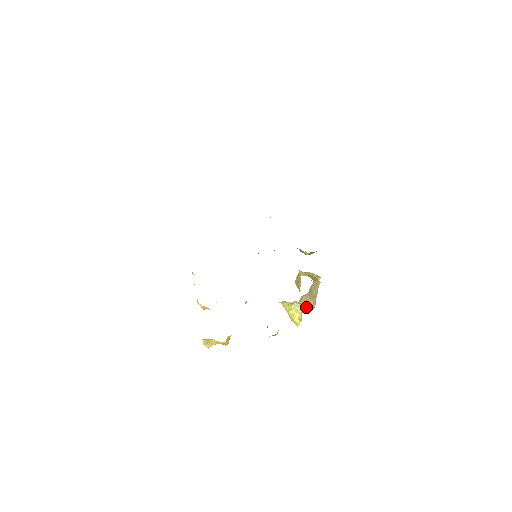
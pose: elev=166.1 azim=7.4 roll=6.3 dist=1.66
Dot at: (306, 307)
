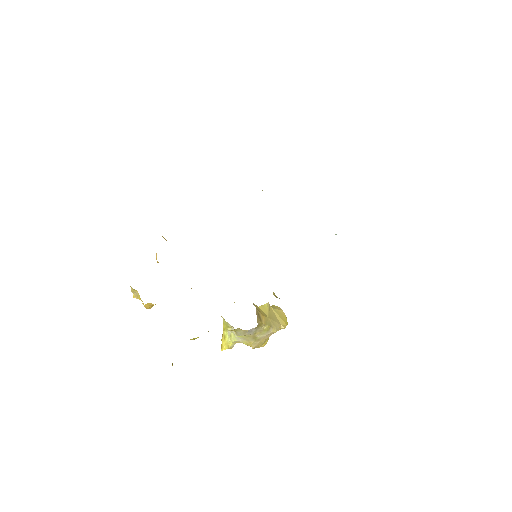
Dot at: (242, 341)
